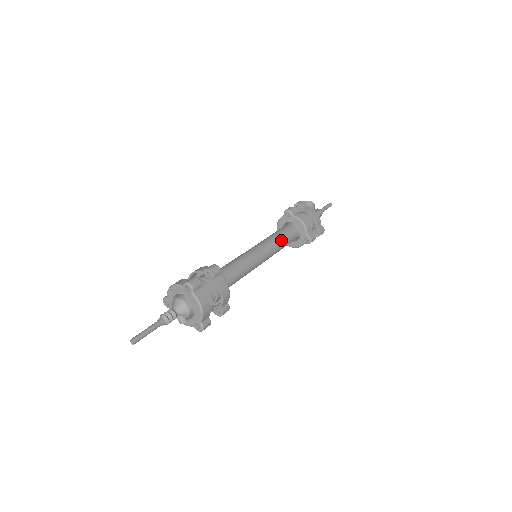
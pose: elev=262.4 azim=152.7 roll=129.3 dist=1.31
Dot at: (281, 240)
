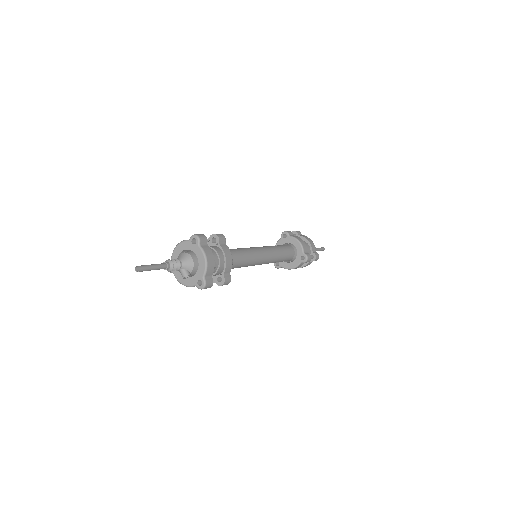
Dot at: (279, 250)
